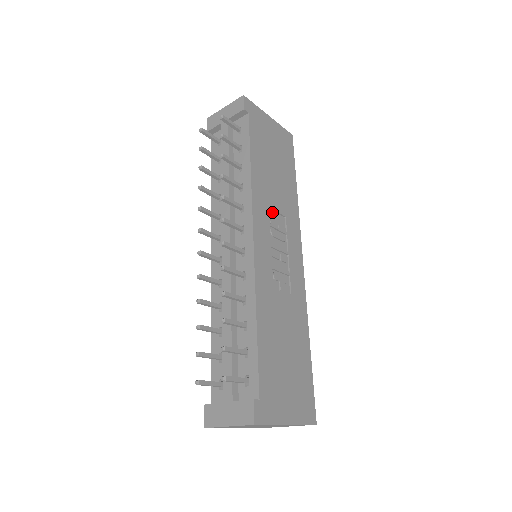
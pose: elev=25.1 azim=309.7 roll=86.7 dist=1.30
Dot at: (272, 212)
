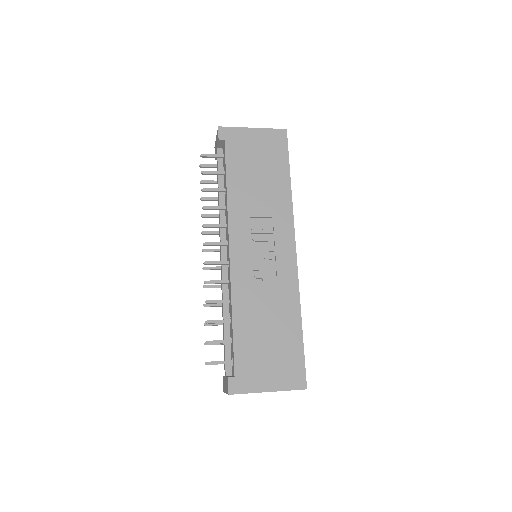
Dot at: (255, 219)
